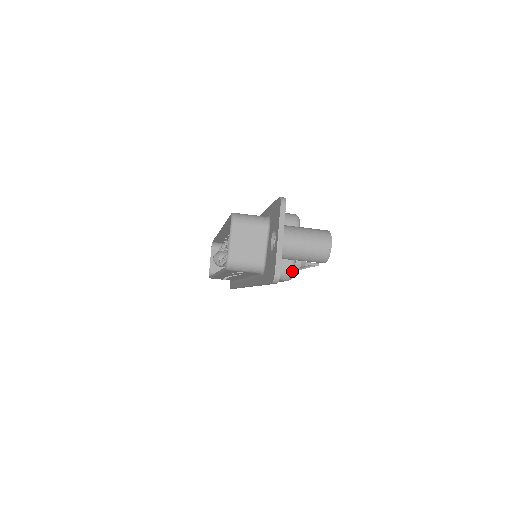
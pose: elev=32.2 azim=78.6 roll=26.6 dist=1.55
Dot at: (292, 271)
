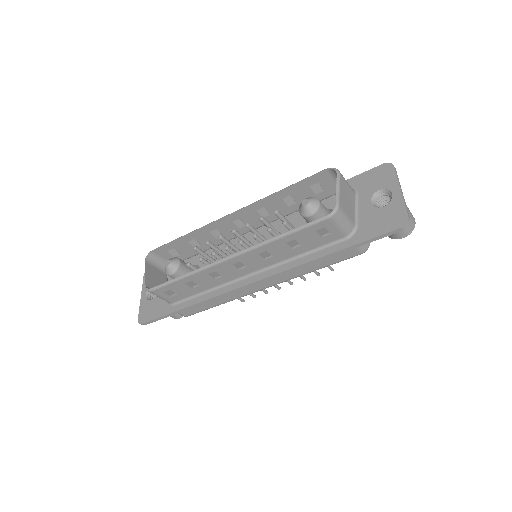
Dot at: occluded
